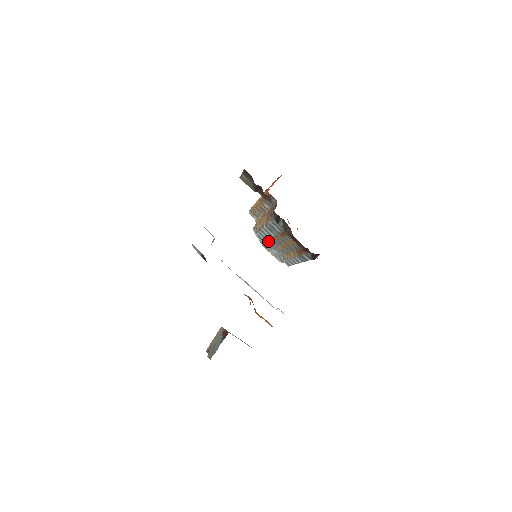
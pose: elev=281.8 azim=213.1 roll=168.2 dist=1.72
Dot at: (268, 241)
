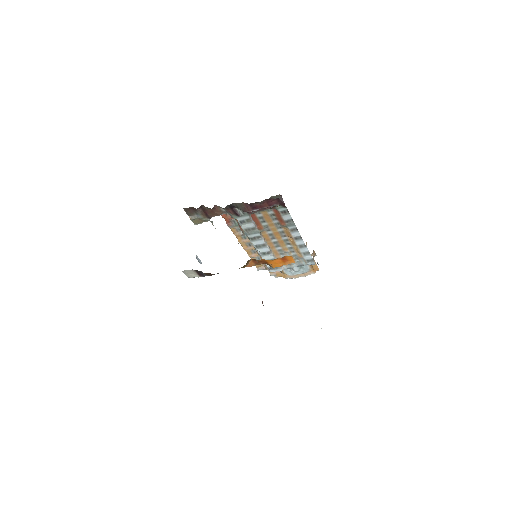
Dot at: occluded
